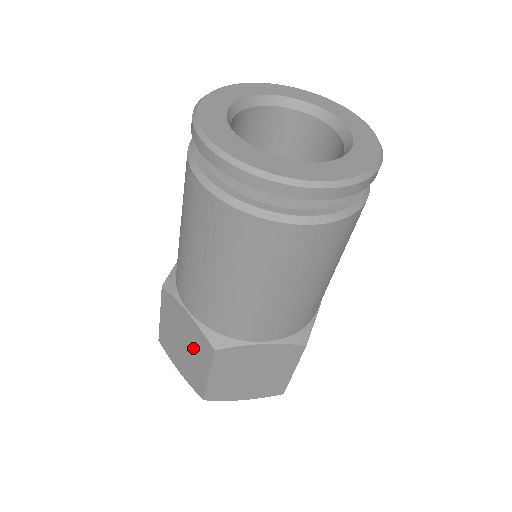
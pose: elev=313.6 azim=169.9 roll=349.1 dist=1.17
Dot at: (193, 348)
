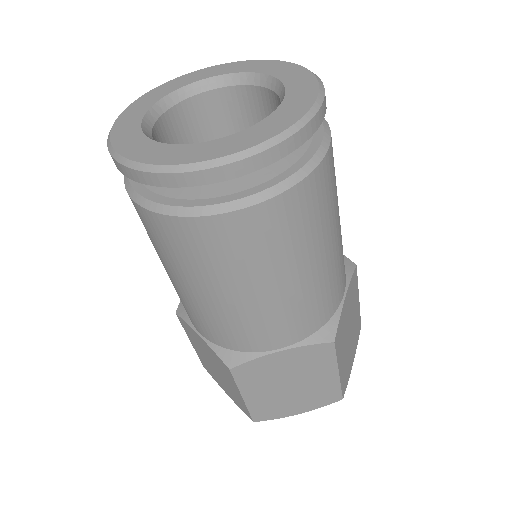
Dot at: (306, 373)
